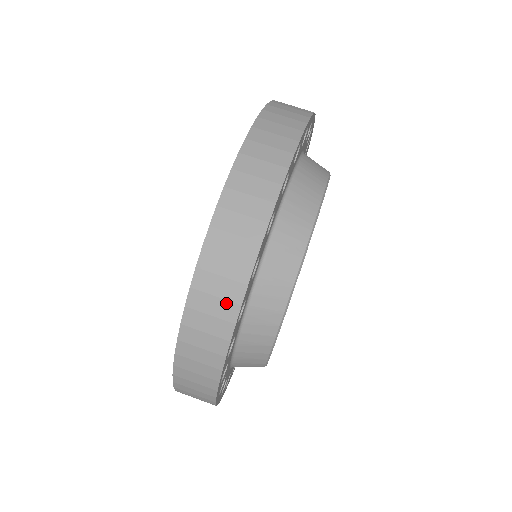
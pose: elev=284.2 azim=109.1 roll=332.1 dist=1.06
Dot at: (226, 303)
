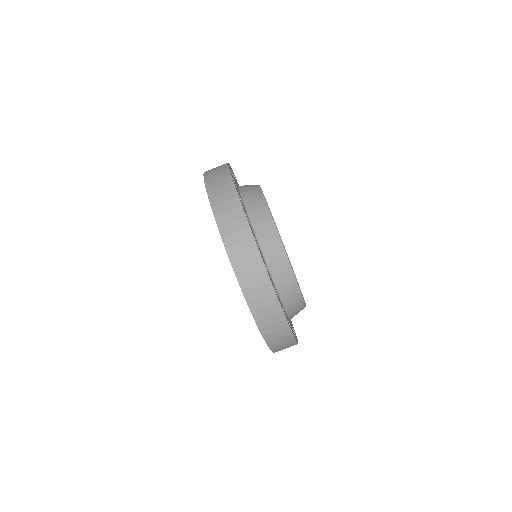
Dot at: occluded
